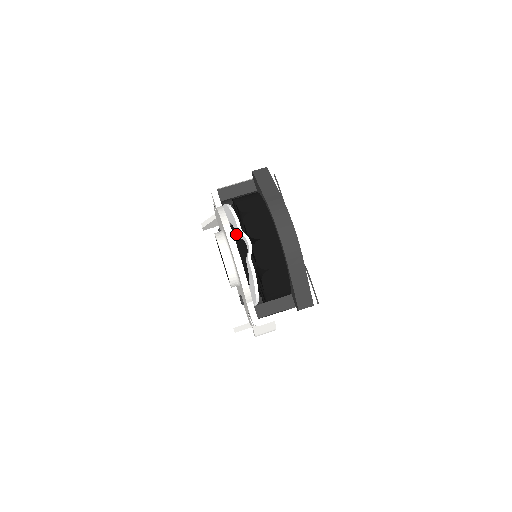
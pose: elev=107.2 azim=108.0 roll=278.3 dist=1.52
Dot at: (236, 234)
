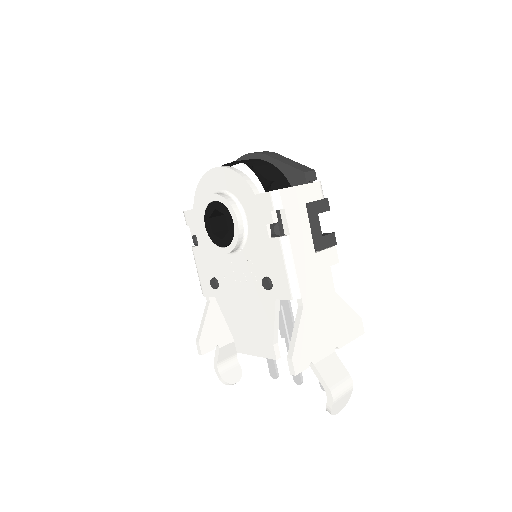
Dot at: occluded
